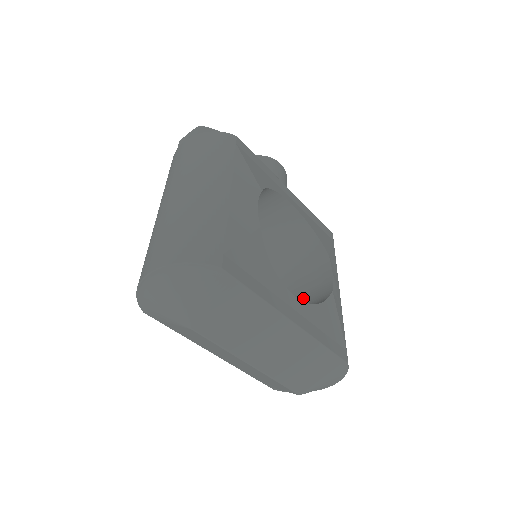
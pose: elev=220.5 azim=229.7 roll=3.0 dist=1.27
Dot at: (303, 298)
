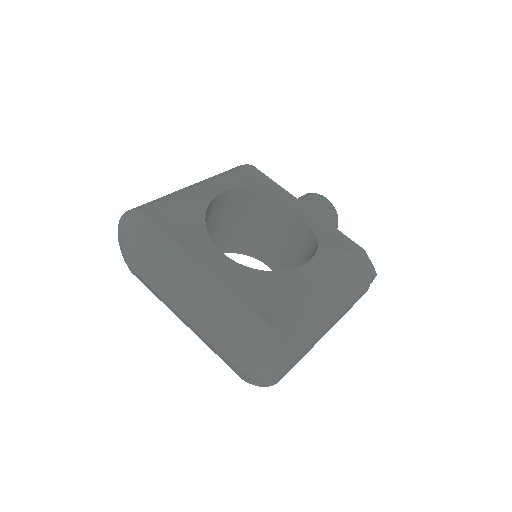
Dot at: occluded
